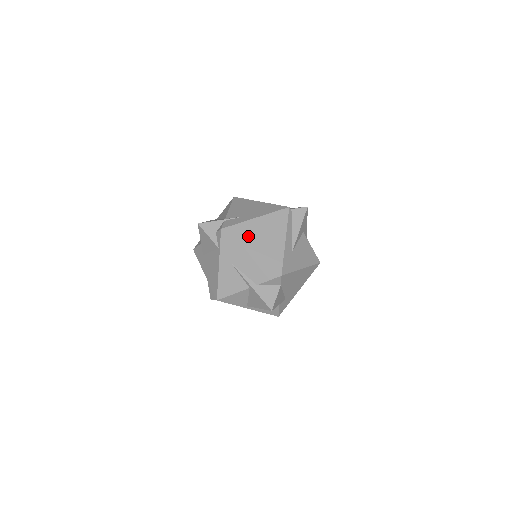
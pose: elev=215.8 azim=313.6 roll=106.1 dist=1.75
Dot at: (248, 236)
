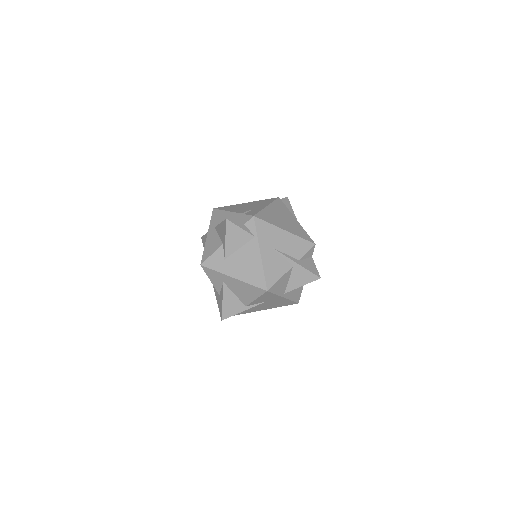
Dot at: (274, 219)
